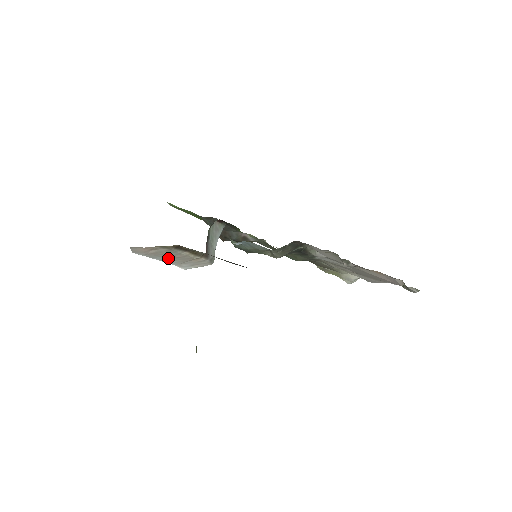
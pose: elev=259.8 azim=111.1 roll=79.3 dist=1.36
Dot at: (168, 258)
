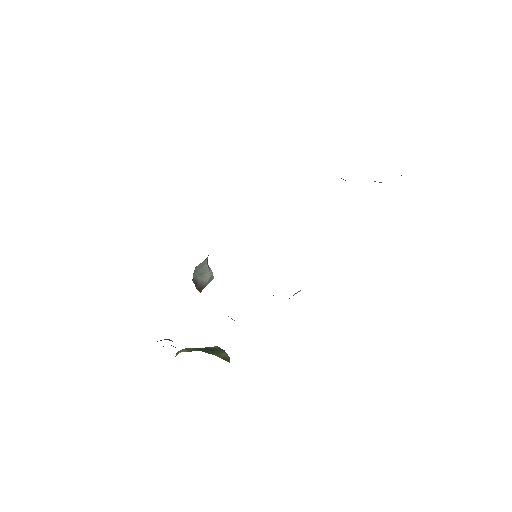
Dot at: occluded
